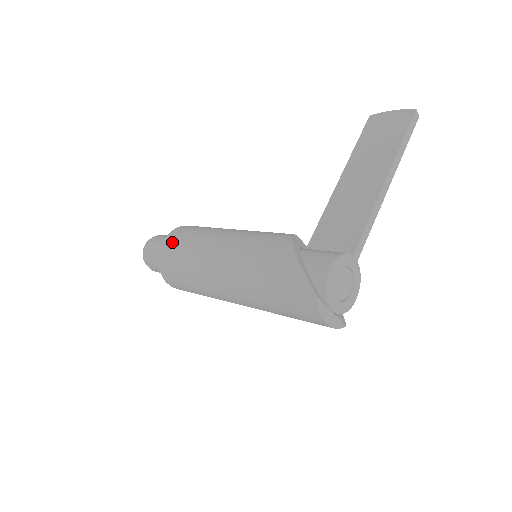
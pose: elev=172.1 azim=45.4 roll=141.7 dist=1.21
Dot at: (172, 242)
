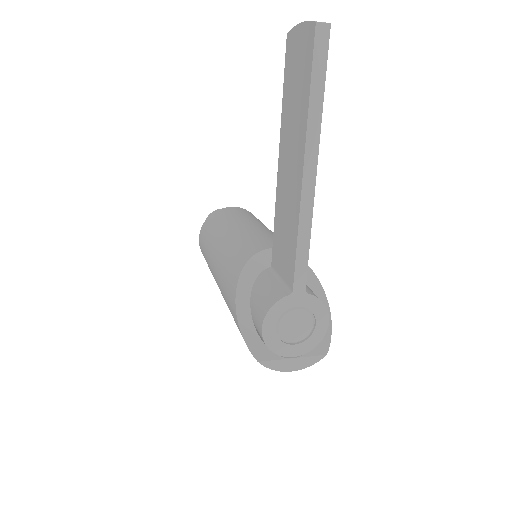
Dot at: (201, 246)
